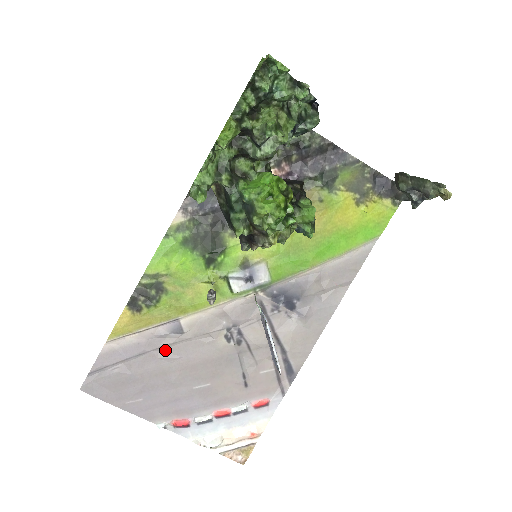
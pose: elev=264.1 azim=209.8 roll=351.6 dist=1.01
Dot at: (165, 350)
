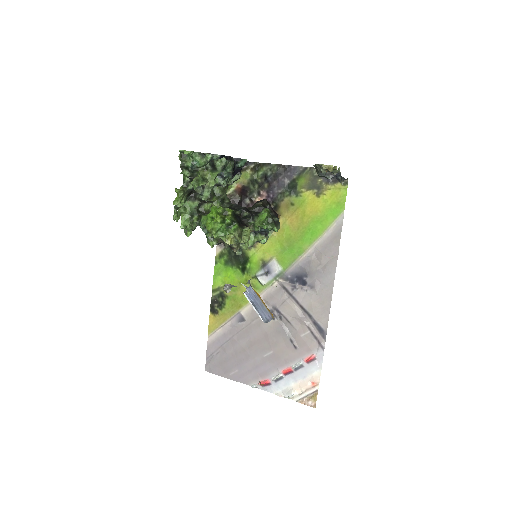
Dot at: (240, 335)
